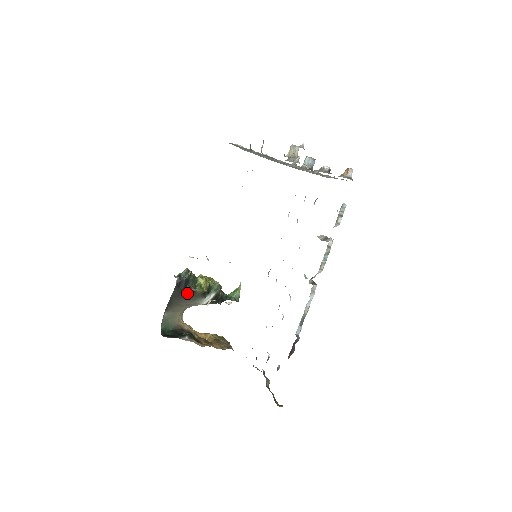
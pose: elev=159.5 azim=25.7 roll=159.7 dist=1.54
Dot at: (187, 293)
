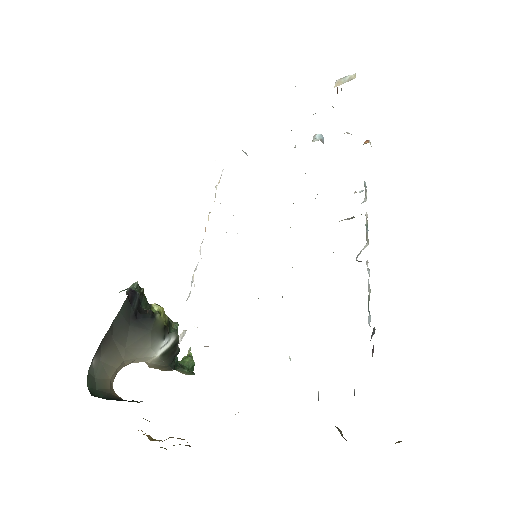
Dot at: (140, 320)
